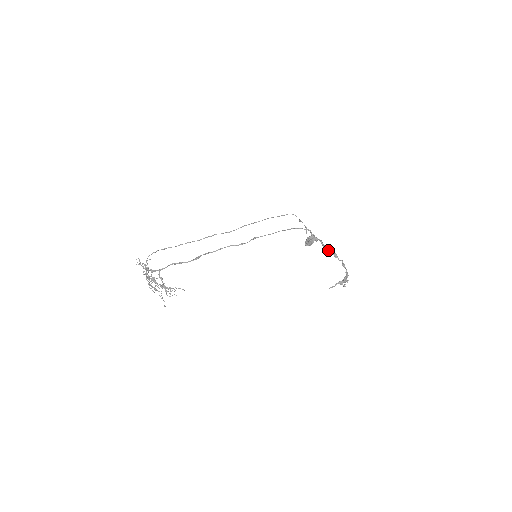
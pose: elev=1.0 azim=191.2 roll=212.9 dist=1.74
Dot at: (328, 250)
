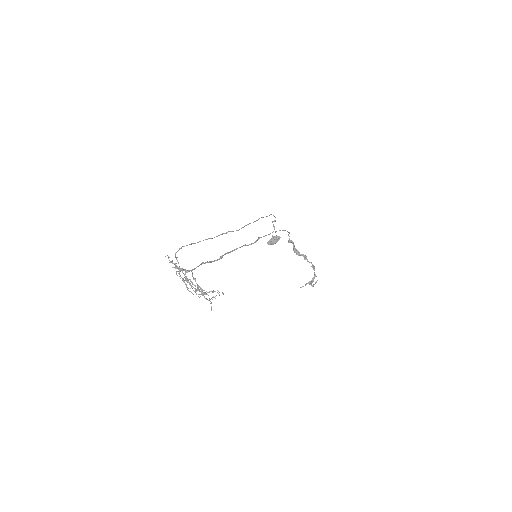
Dot at: (298, 252)
